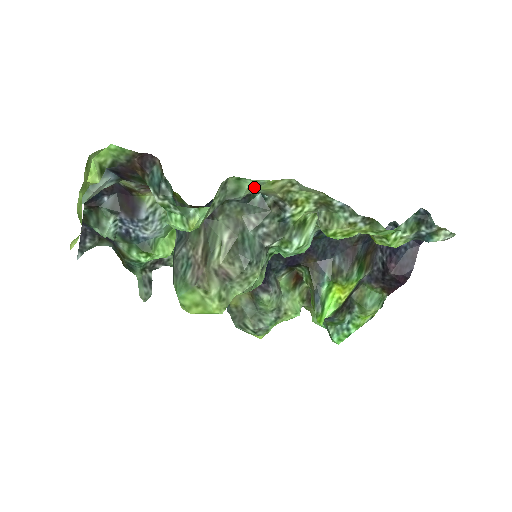
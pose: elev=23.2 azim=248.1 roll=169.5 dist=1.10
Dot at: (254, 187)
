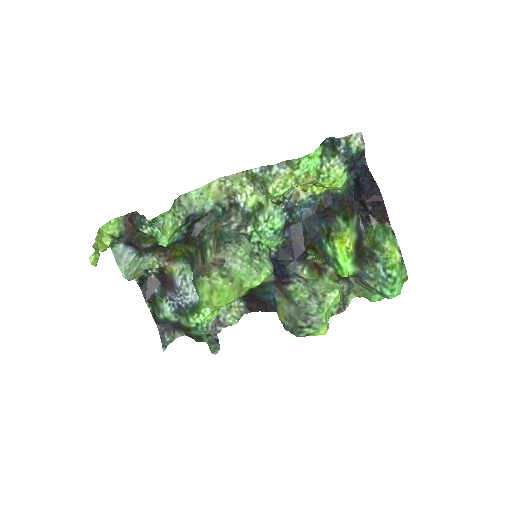
Dot at: (203, 198)
